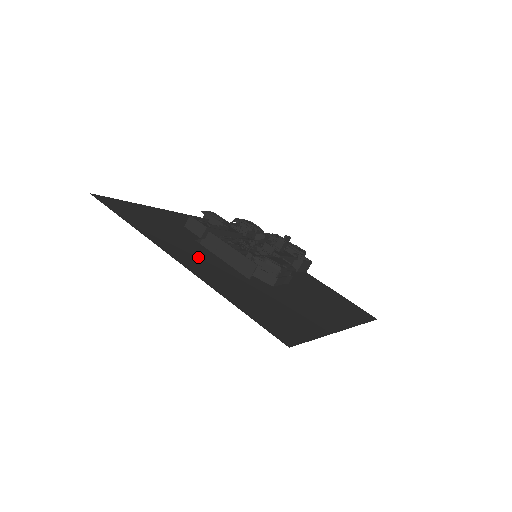
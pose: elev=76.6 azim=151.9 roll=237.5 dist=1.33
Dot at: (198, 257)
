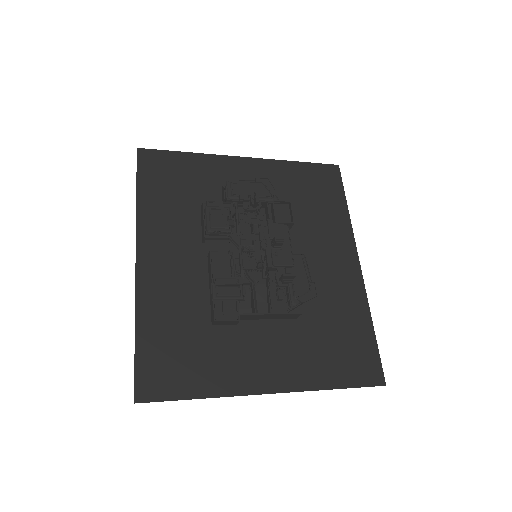
Dot at: (259, 350)
